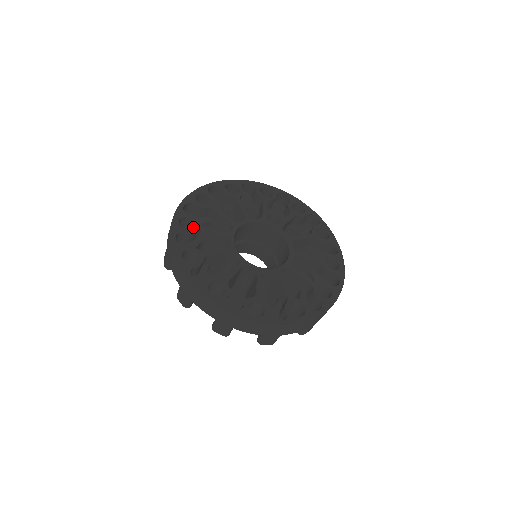
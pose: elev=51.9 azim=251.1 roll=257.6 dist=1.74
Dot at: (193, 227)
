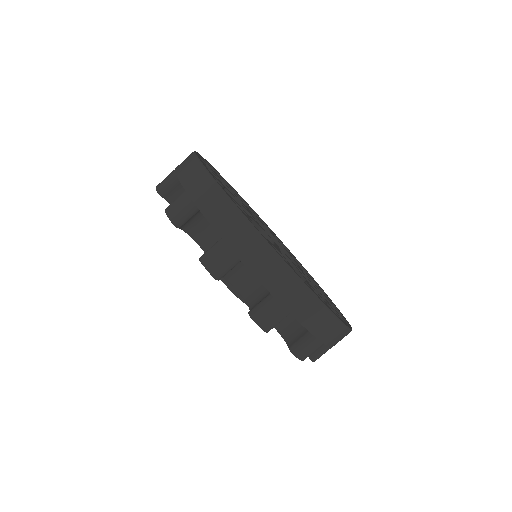
Dot at: (245, 212)
